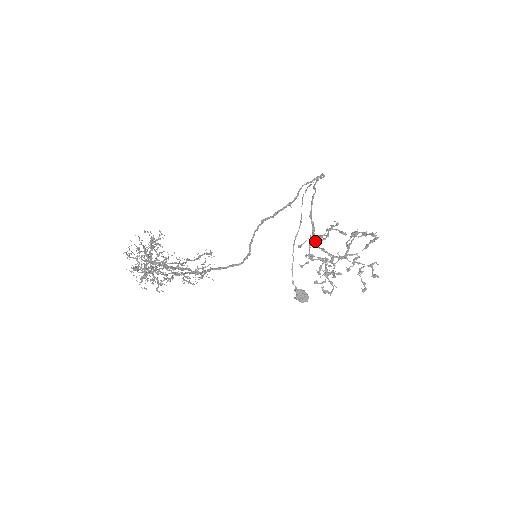
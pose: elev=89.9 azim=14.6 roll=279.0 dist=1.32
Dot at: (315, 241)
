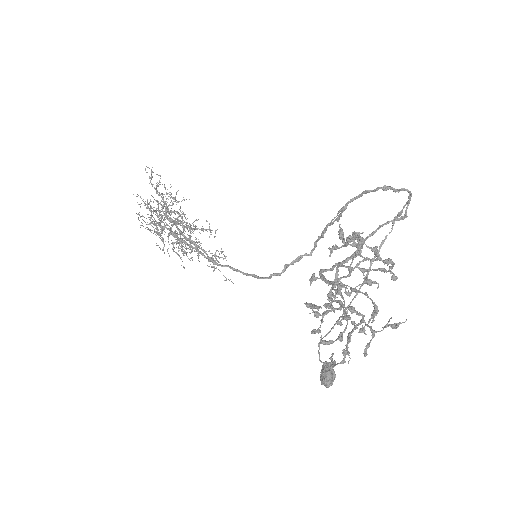
Dot at: (333, 265)
